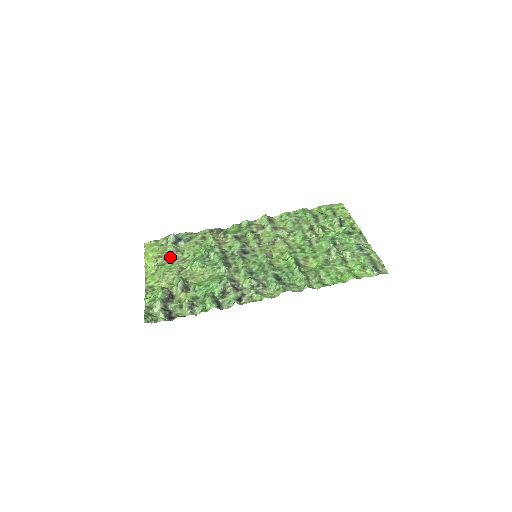
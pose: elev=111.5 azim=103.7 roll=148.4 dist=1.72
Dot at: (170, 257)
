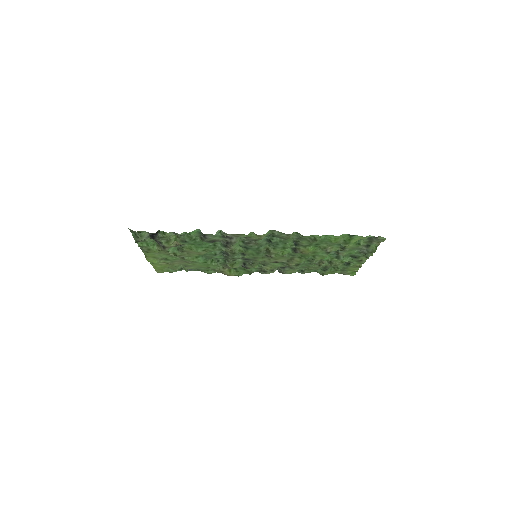
Dot at: (176, 263)
